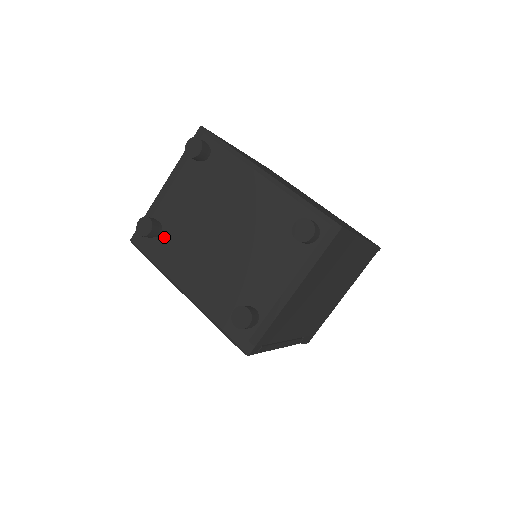
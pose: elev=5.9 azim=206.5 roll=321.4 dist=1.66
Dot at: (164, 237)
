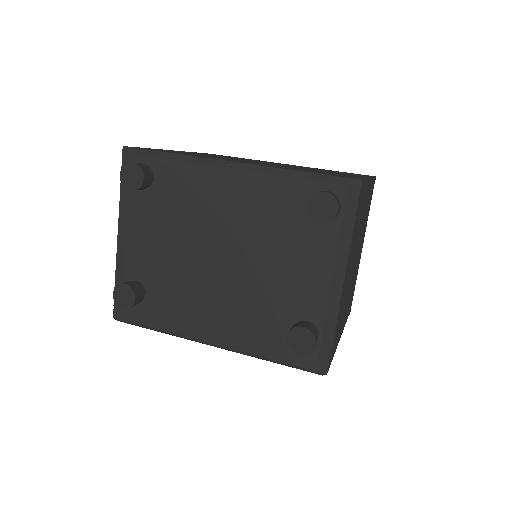
Dot at: (152, 295)
